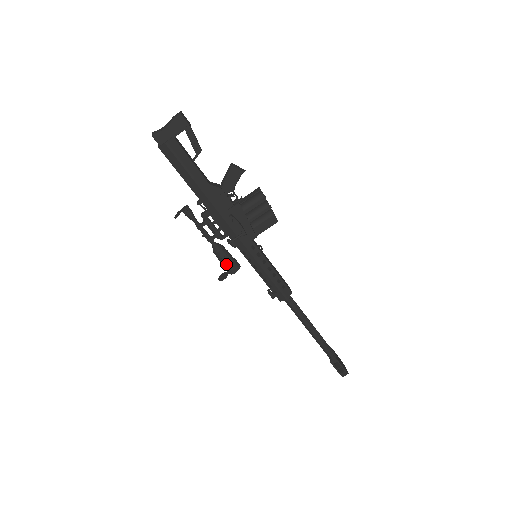
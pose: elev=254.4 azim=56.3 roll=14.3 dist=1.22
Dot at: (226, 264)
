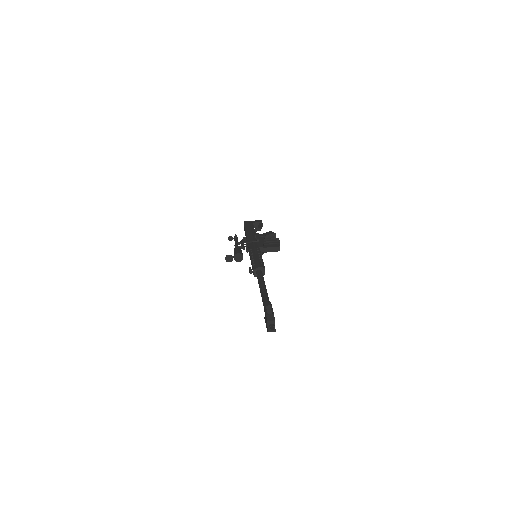
Dot at: (236, 251)
